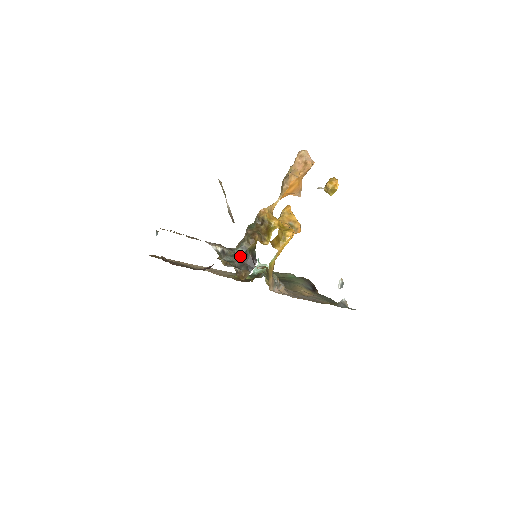
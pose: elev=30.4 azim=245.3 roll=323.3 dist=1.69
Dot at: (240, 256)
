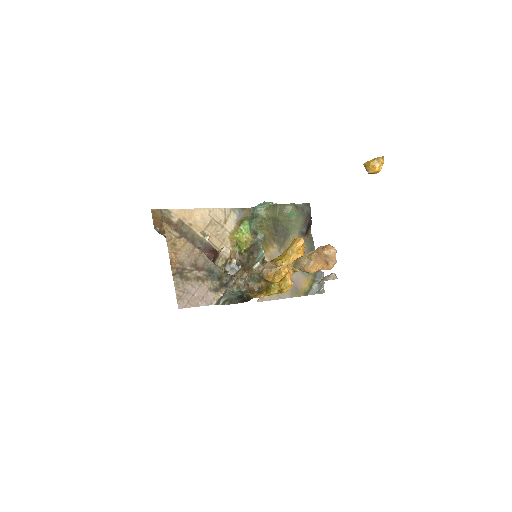
Dot at: (237, 295)
